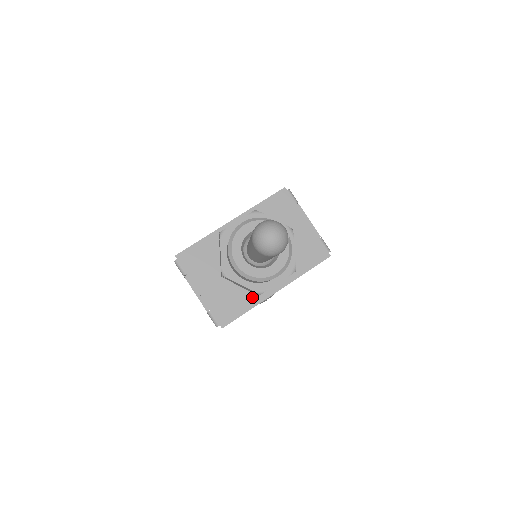
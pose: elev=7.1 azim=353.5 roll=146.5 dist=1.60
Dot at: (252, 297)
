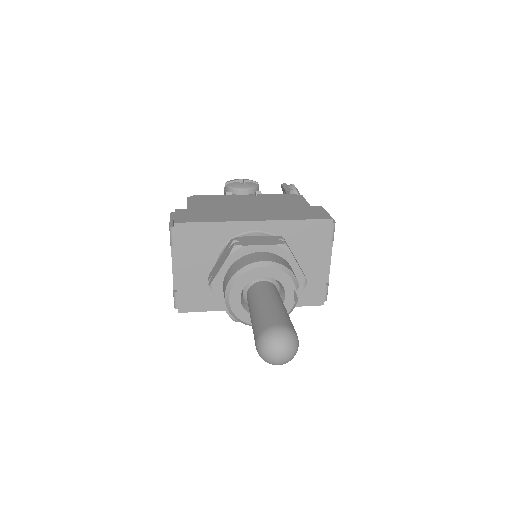
Dot at: occluded
